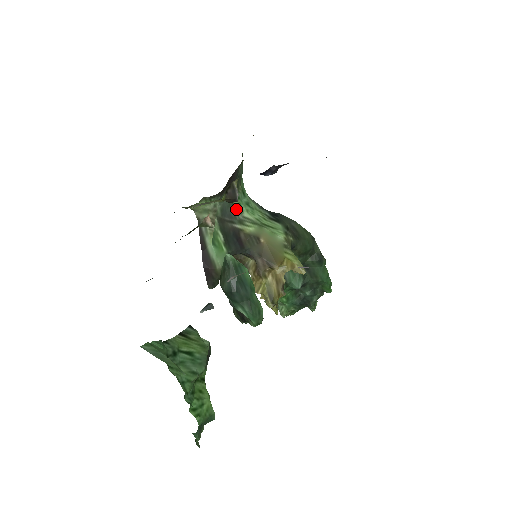
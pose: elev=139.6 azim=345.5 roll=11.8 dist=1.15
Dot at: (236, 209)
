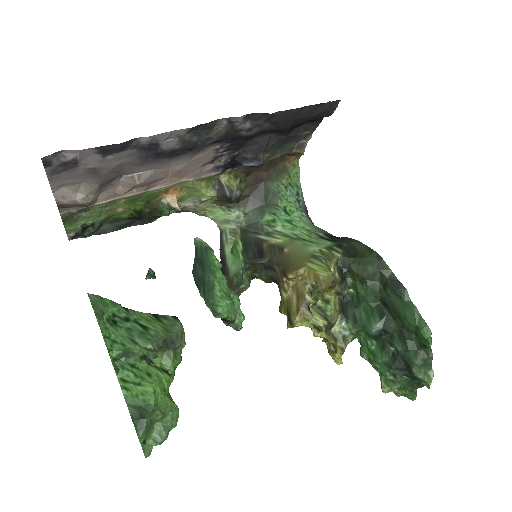
Dot at: (267, 223)
